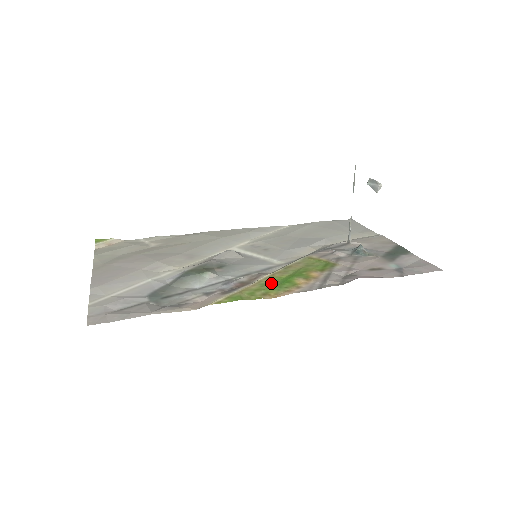
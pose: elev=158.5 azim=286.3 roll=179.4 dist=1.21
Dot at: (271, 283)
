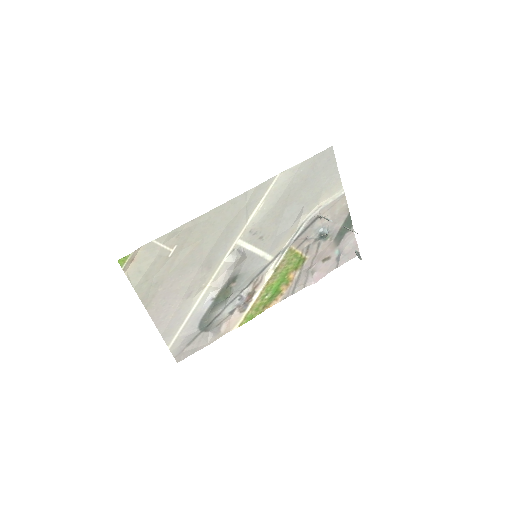
Dot at: (267, 294)
